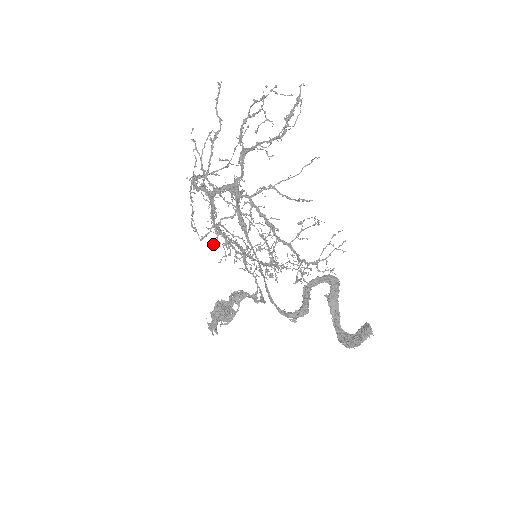
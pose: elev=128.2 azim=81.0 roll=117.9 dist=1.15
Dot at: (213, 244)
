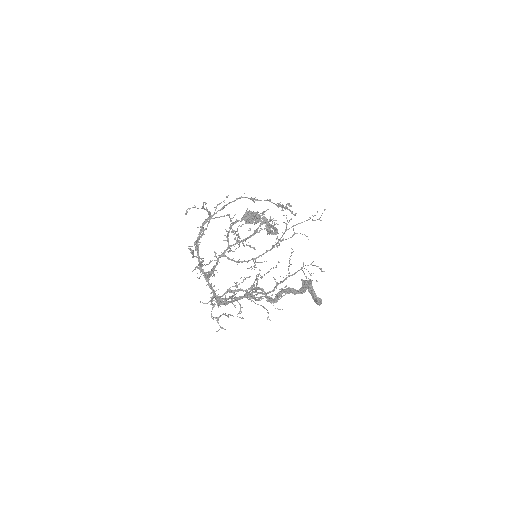
Dot at: occluded
